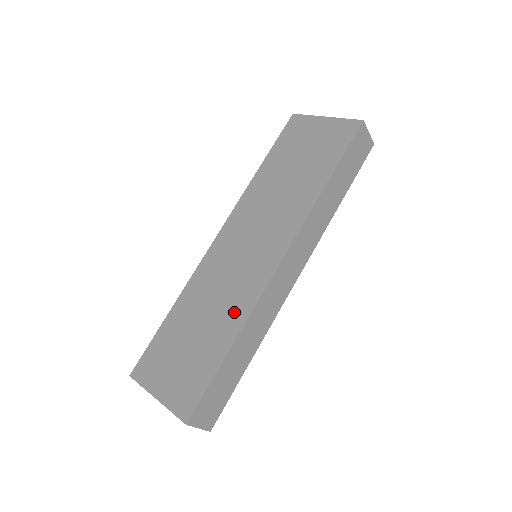
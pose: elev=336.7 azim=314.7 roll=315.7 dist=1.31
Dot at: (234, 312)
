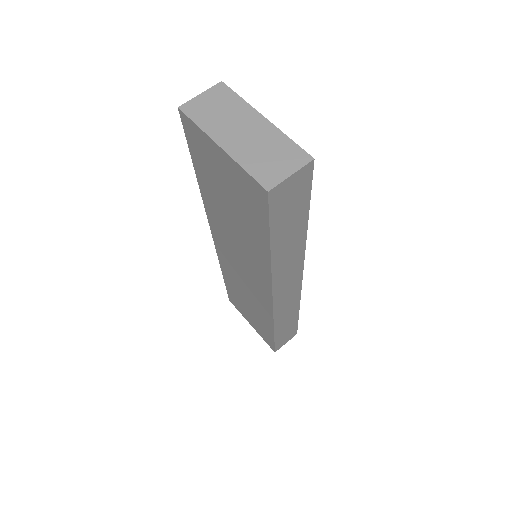
Dot at: (262, 313)
